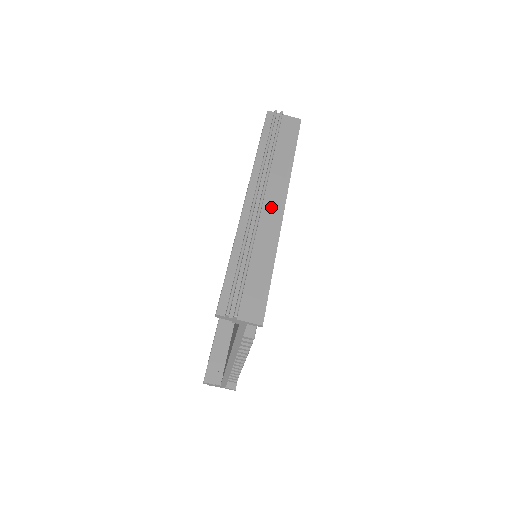
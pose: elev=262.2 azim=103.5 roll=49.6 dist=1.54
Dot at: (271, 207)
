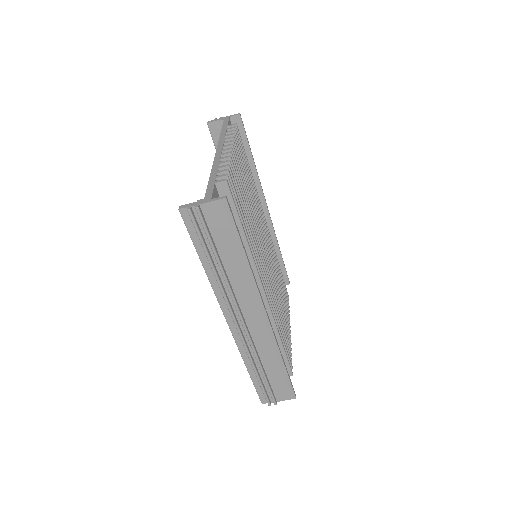
Dot at: (255, 323)
